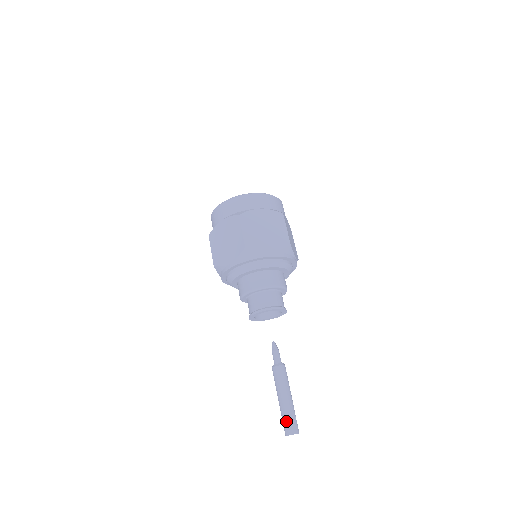
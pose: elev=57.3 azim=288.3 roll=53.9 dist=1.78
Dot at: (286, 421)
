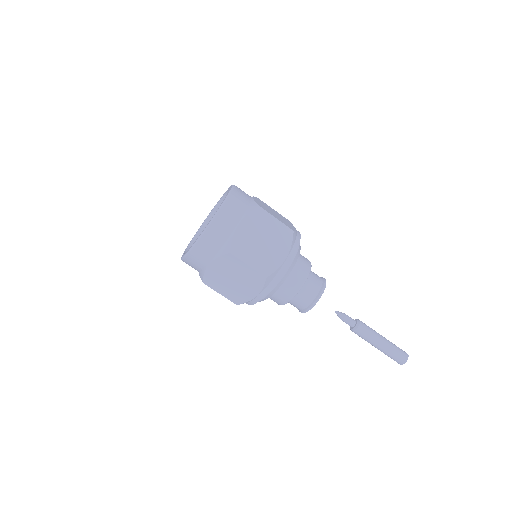
Dot at: (395, 357)
